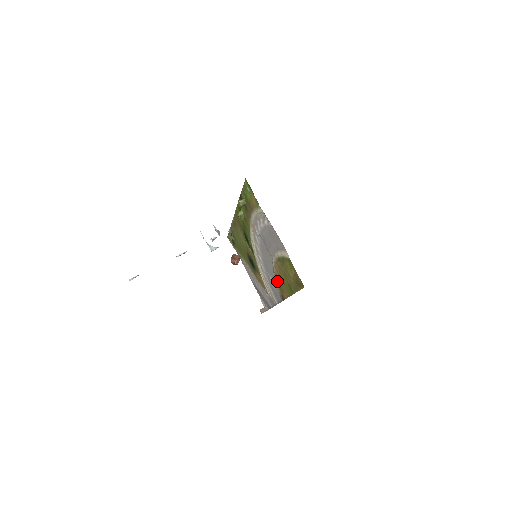
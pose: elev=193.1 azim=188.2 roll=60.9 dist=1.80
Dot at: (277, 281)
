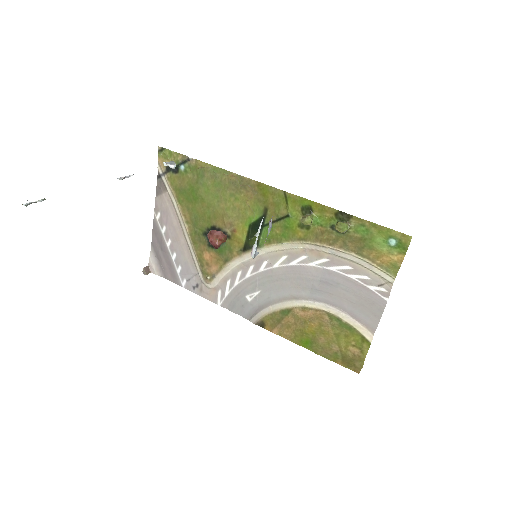
Dot at: (280, 312)
